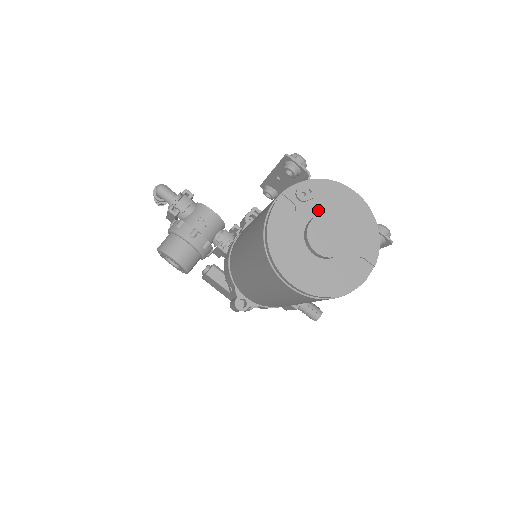
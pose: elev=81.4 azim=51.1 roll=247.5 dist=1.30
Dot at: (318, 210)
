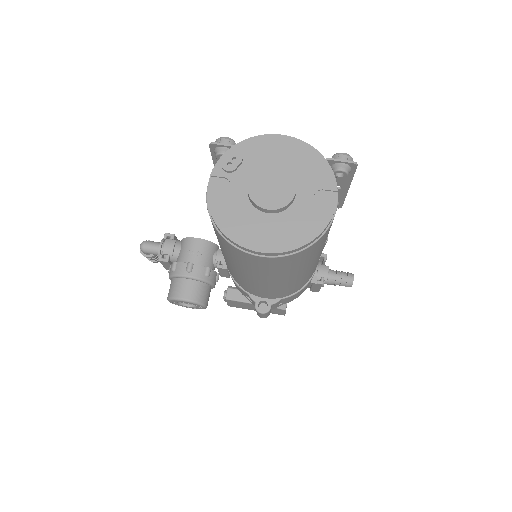
Dot at: (252, 171)
